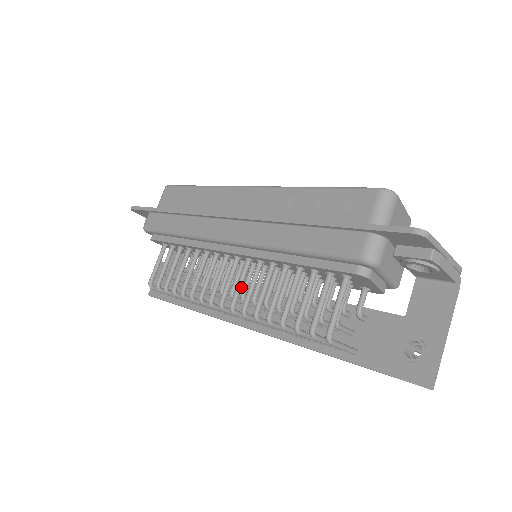
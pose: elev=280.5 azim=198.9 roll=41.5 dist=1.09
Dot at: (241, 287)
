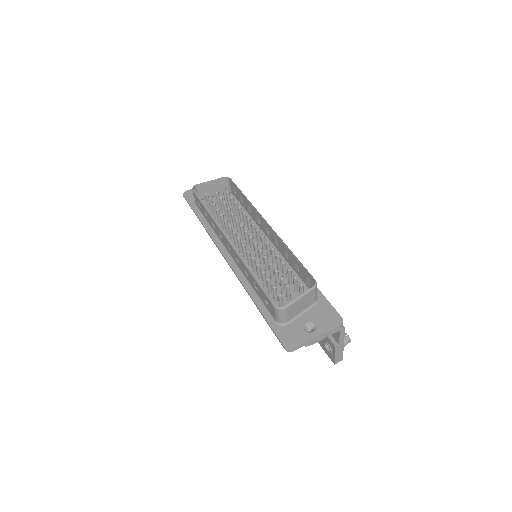
Dot at: occluded
